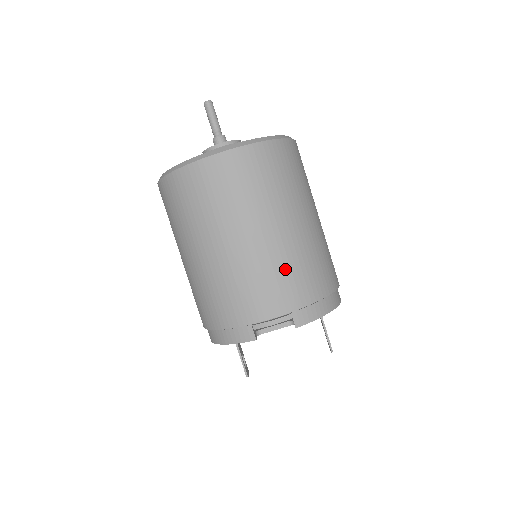
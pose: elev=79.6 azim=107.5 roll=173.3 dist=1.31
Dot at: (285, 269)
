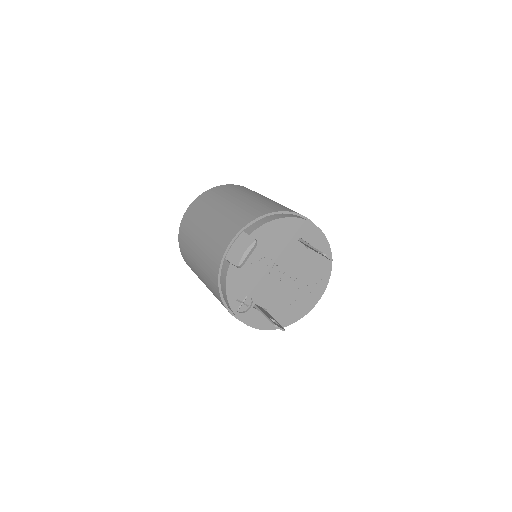
Dot at: (232, 217)
